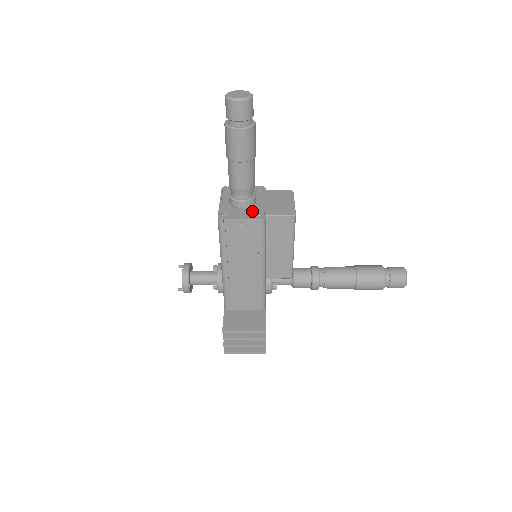
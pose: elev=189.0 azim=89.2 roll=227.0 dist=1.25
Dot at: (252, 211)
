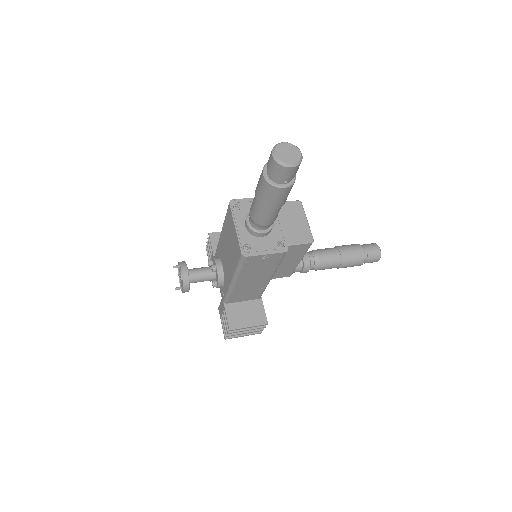
Dot at: (272, 240)
